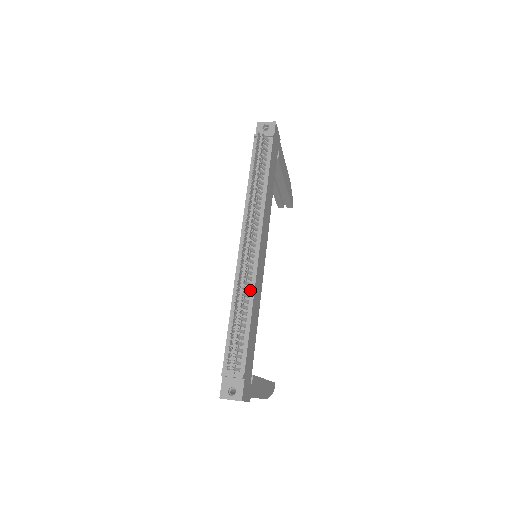
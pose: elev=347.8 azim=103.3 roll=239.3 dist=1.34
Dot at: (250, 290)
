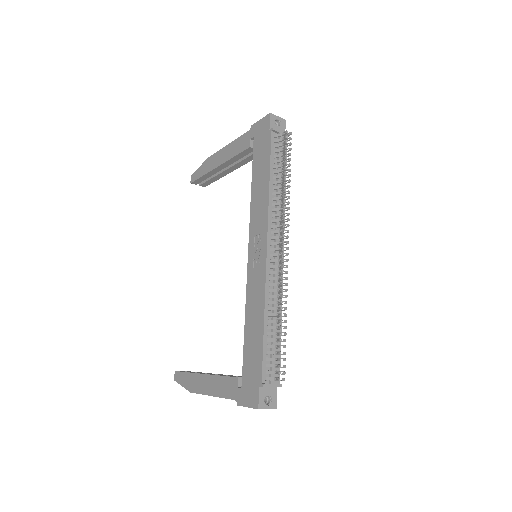
Dot at: (279, 298)
